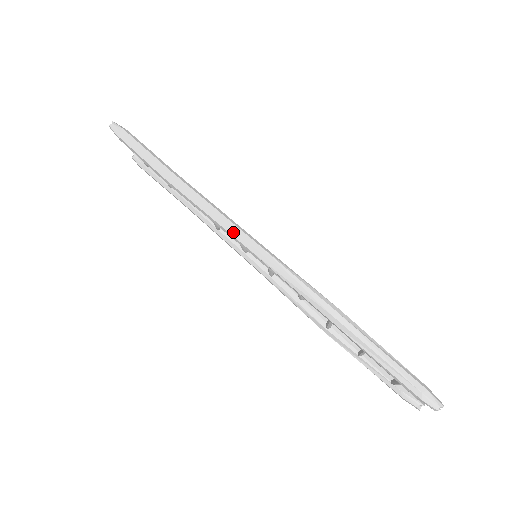
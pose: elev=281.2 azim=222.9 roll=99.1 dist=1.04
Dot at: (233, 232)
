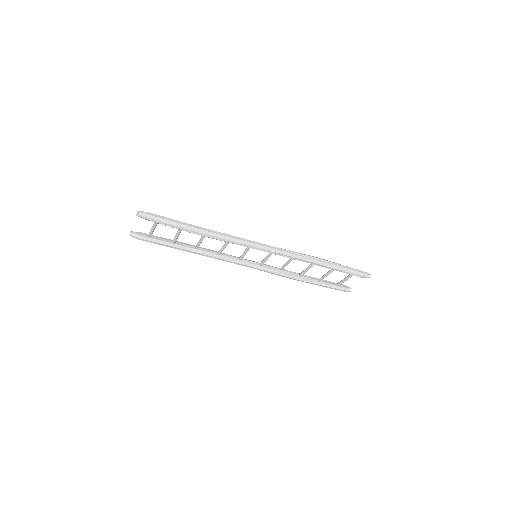
Dot at: (252, 244)
